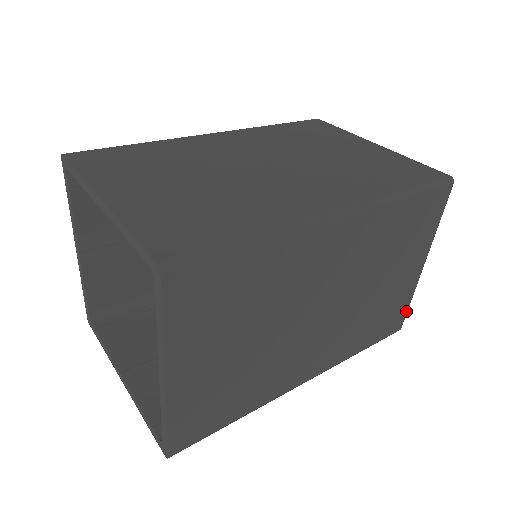
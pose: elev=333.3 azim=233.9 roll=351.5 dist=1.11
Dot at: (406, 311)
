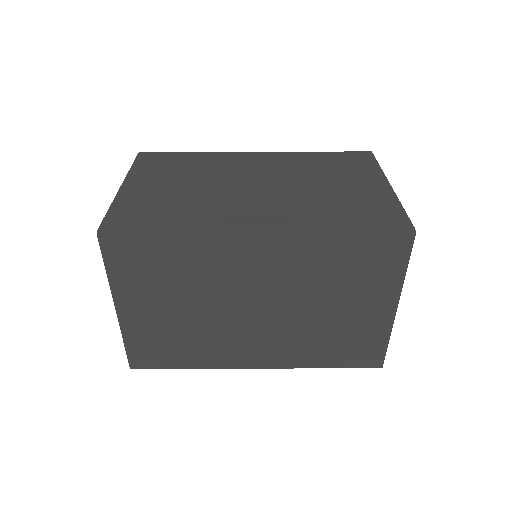
Dot at: (385, 350)
